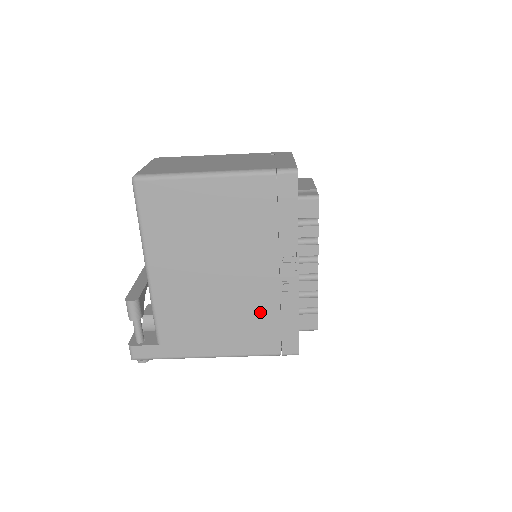
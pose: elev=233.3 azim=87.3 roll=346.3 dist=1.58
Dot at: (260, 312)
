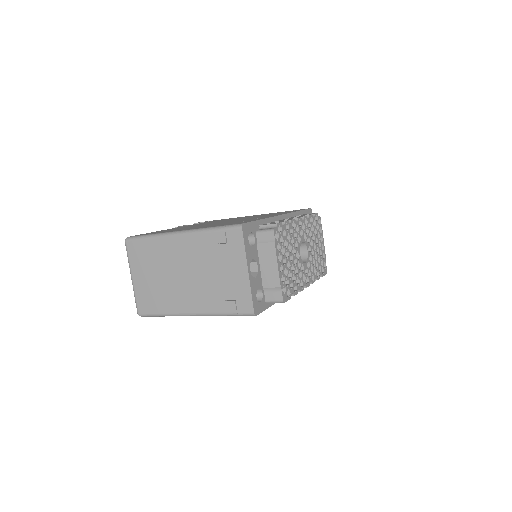
Dot at: occluded
